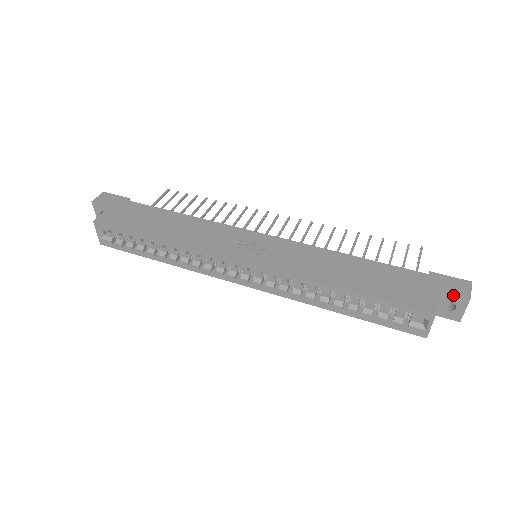
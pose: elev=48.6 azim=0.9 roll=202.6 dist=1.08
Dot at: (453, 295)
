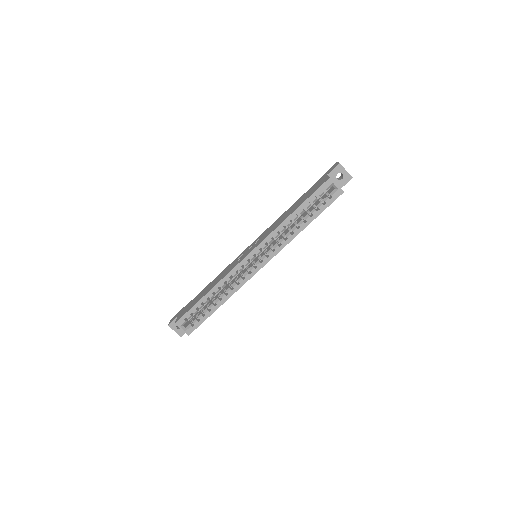
Dot at: (334, 170)
